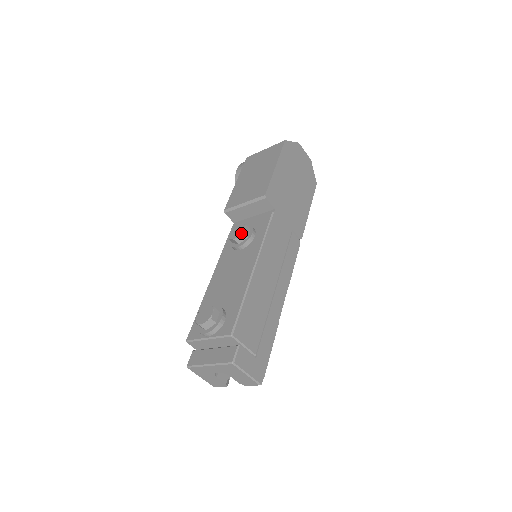
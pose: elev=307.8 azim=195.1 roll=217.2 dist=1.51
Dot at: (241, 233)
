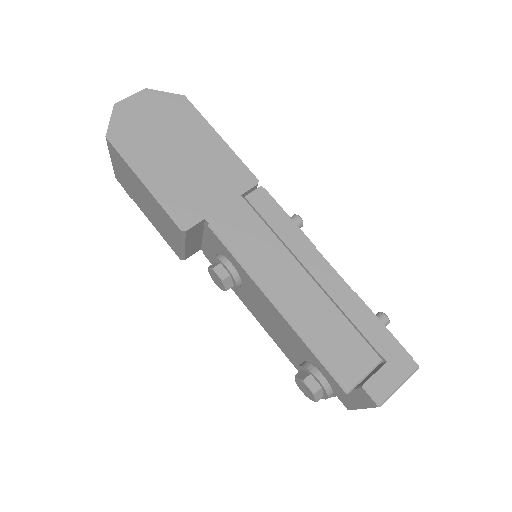
Dot at: (221, 282)
